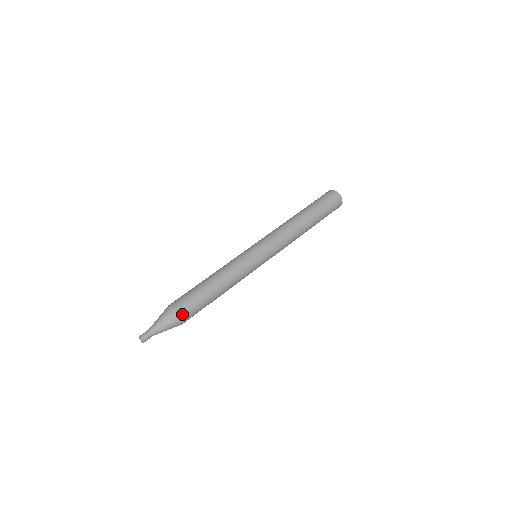
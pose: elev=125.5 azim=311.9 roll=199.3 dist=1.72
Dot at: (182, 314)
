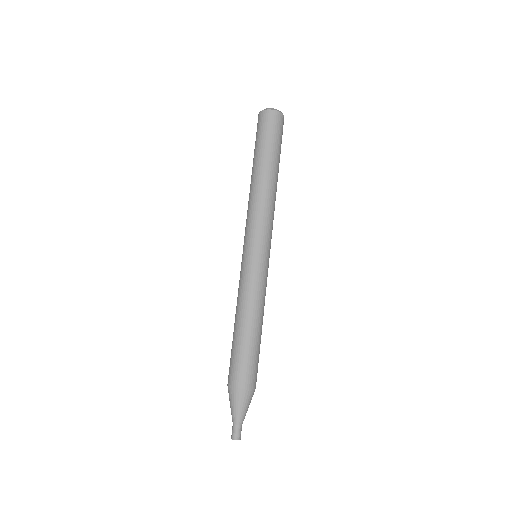
Dot at: (243, 384)
